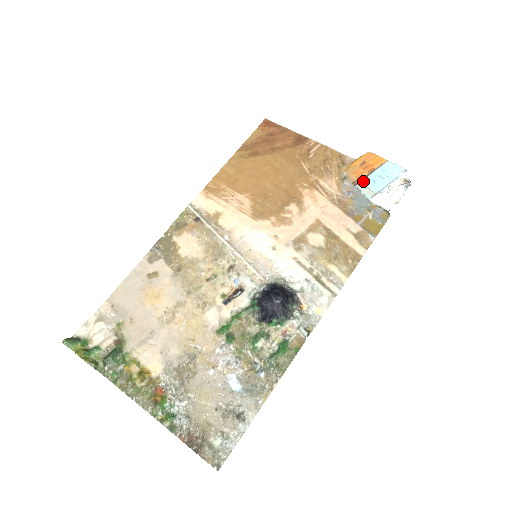
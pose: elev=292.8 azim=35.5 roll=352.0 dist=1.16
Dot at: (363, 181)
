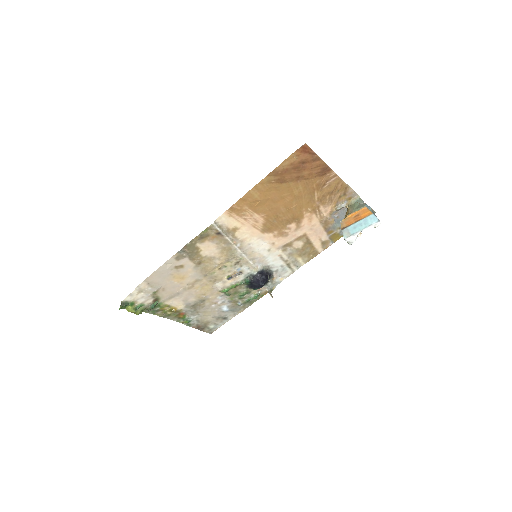
Dot at: (349, 227)
